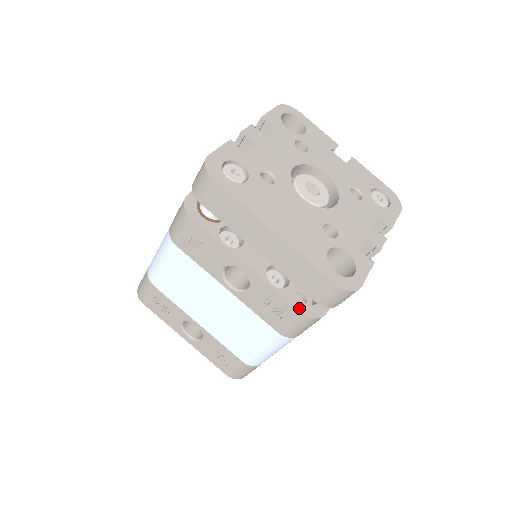
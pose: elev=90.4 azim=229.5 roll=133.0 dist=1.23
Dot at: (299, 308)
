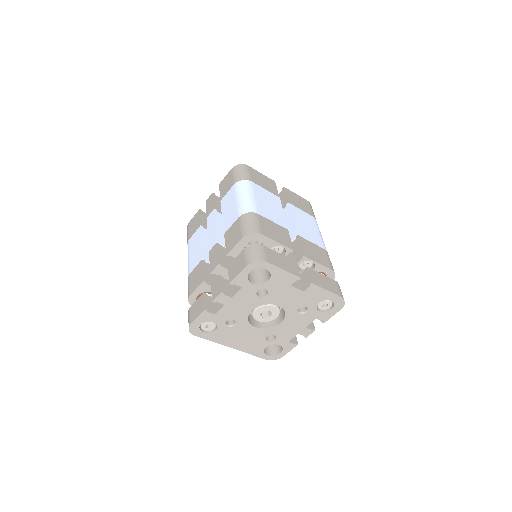
Dot at: occluded
